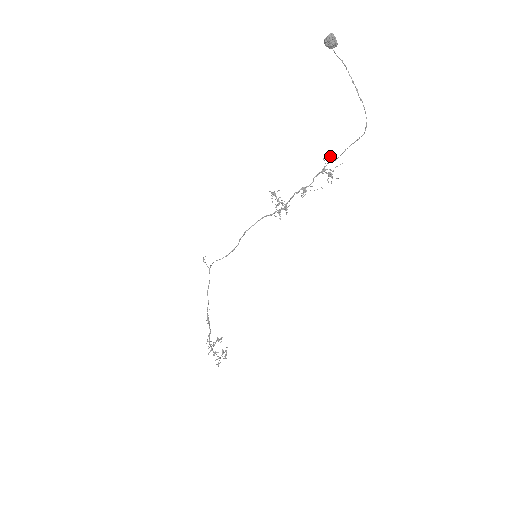
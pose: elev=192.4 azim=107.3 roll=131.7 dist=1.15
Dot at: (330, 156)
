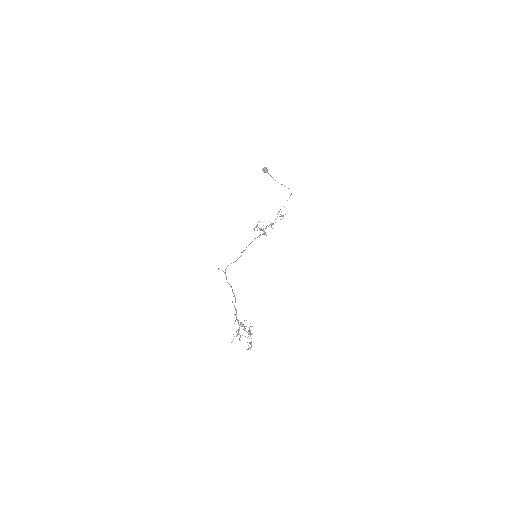
Dot at: occluded
